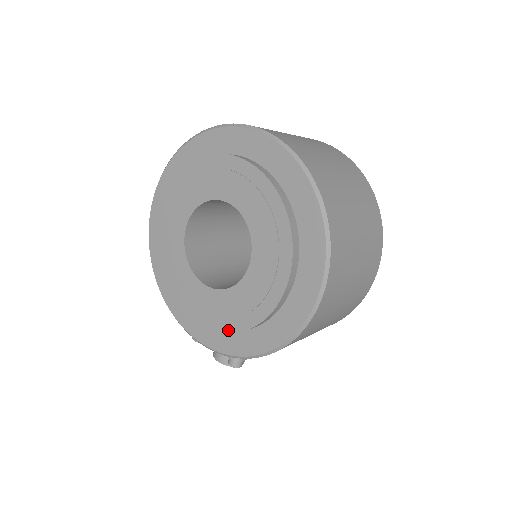
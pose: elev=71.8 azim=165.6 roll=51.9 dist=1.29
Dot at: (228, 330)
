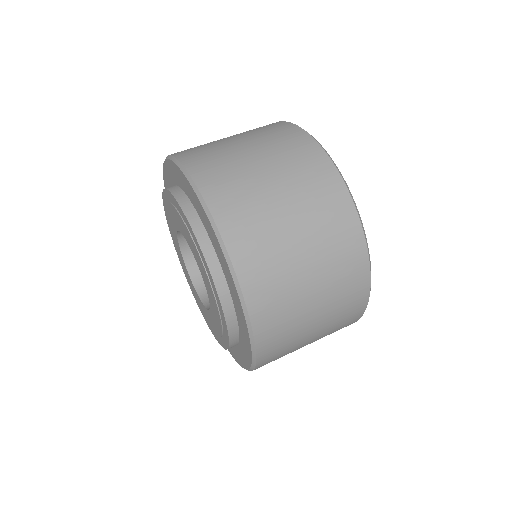
Dot at: (212, 332)
